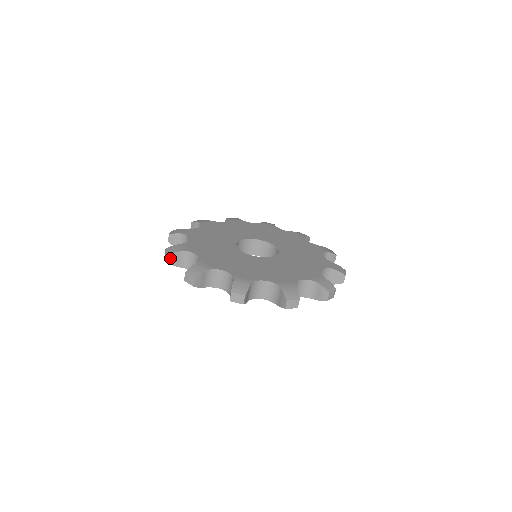
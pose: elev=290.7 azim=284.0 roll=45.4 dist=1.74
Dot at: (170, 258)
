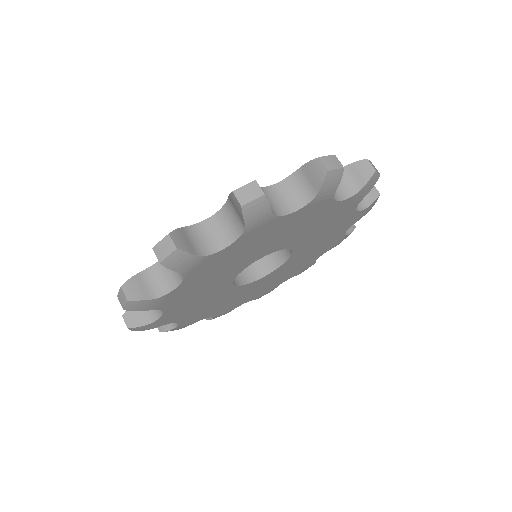
Dot at: (128, 291)
